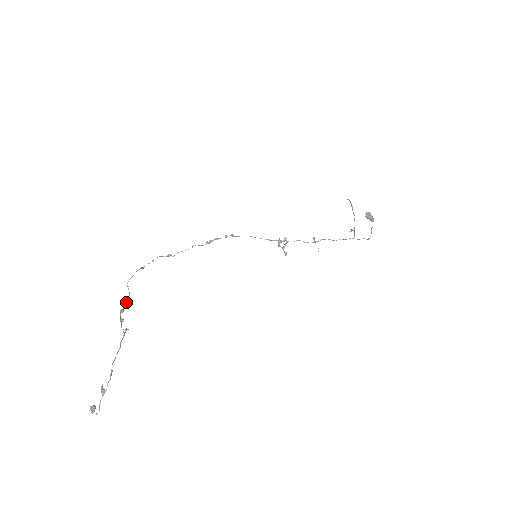
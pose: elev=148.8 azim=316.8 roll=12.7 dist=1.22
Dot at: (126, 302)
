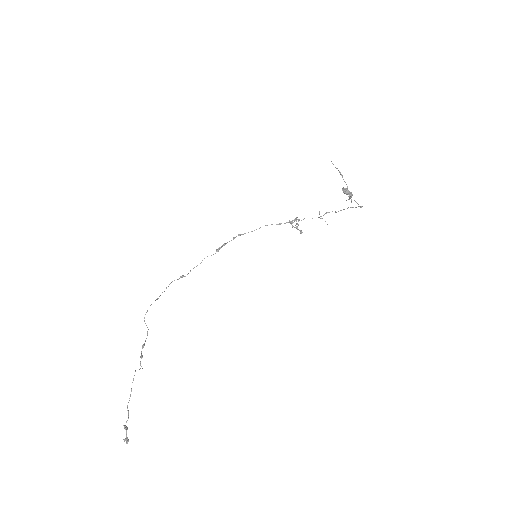
Dot at: occluded
